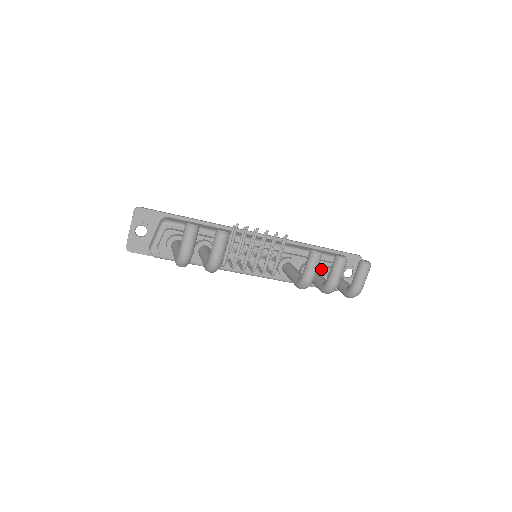
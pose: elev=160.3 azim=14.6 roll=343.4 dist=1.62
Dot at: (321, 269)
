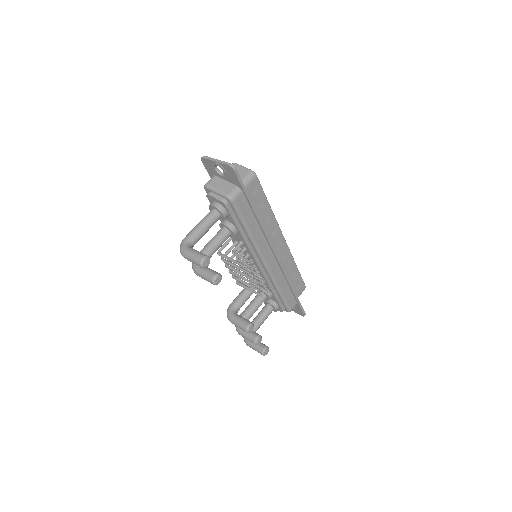
Dot at: (272, 299)
